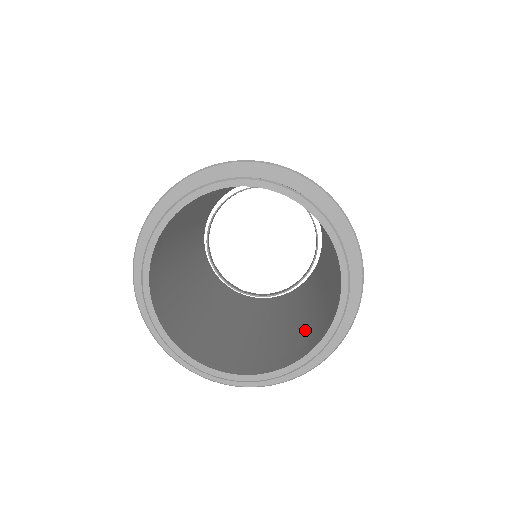
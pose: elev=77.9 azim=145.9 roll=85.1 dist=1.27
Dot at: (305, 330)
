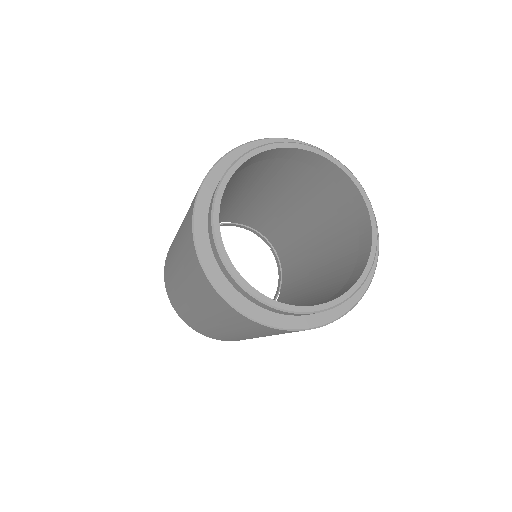
Dot at: occluded
